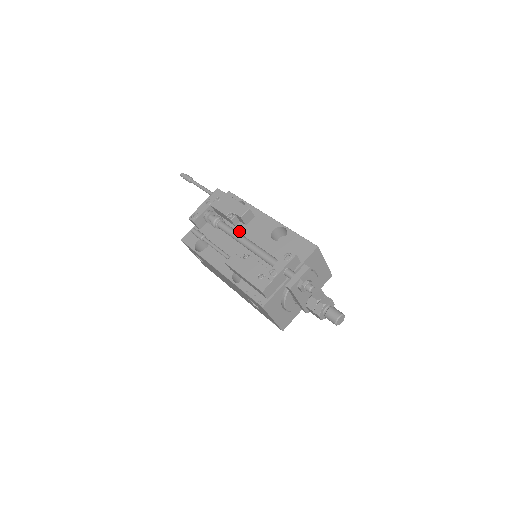
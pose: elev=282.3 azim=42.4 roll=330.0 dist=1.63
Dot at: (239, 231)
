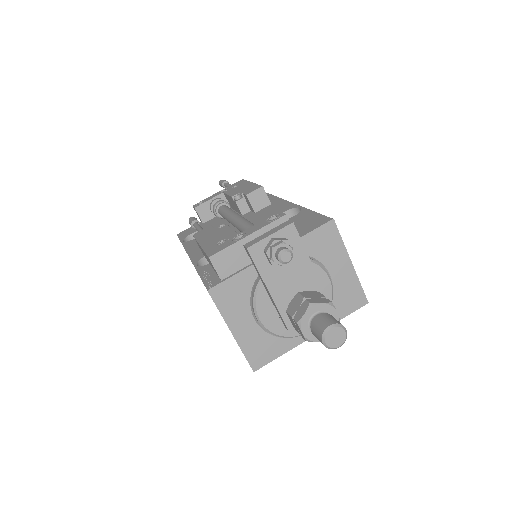
Dot at: occluded
